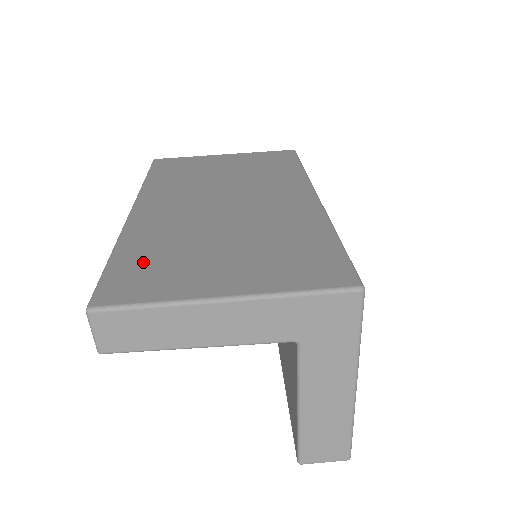
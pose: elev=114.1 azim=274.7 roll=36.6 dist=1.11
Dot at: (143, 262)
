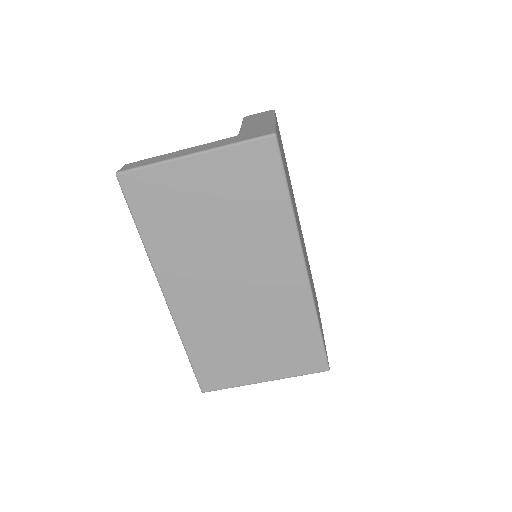
Dot at: (210, 360)
